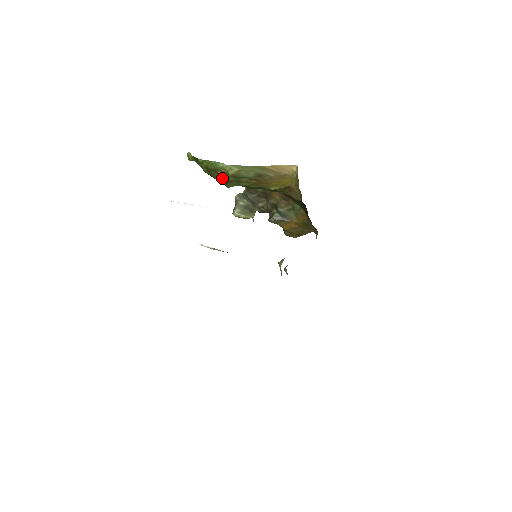
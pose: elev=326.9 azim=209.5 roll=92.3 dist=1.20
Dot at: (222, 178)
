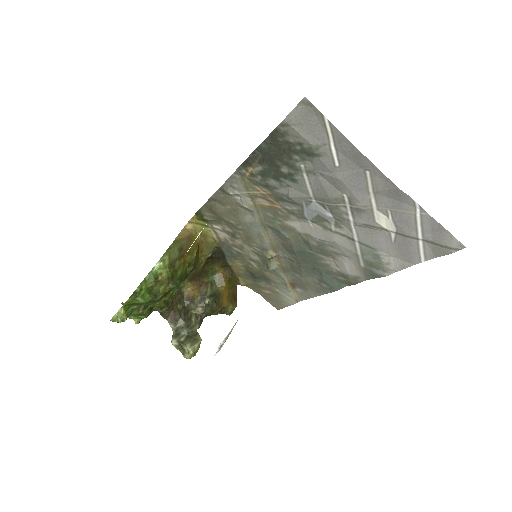
Dot at: (165, 282)
